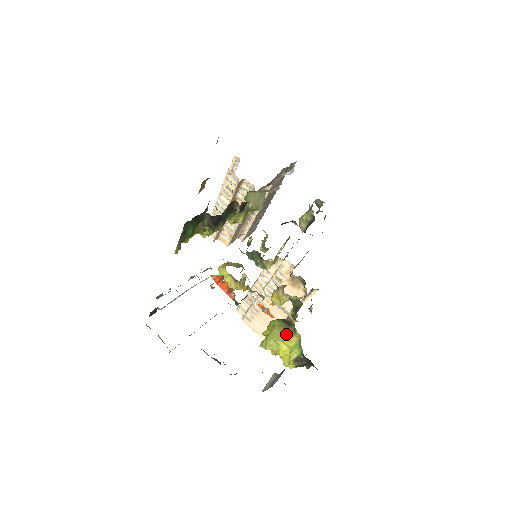
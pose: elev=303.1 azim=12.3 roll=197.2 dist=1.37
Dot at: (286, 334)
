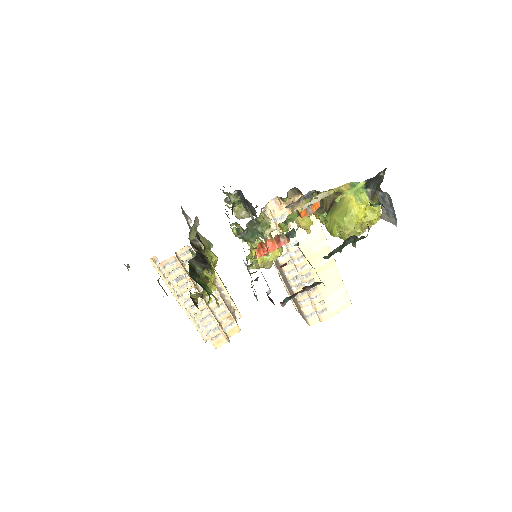
Dot at: (342, 205)
